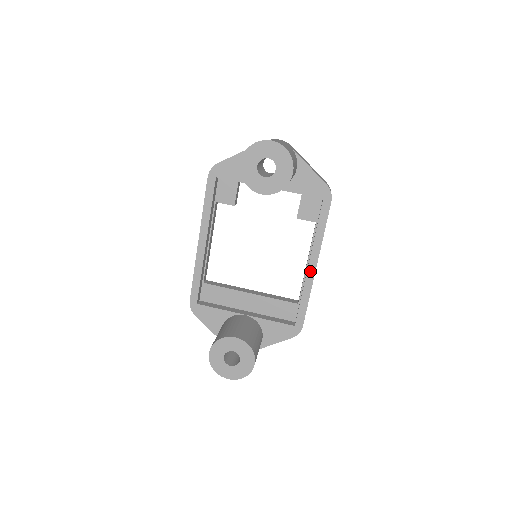
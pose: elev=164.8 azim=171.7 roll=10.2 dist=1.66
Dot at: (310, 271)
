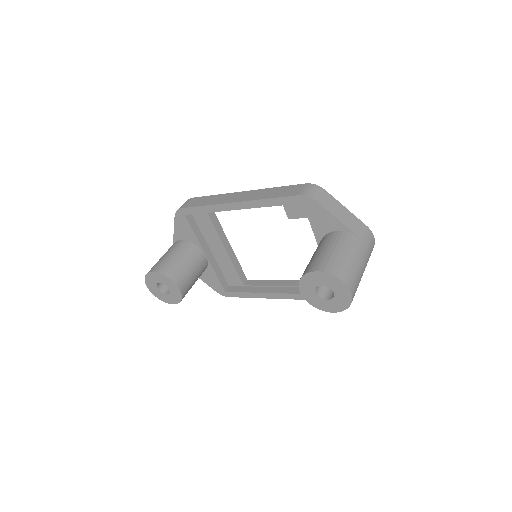
Dot at: (272, 295)
